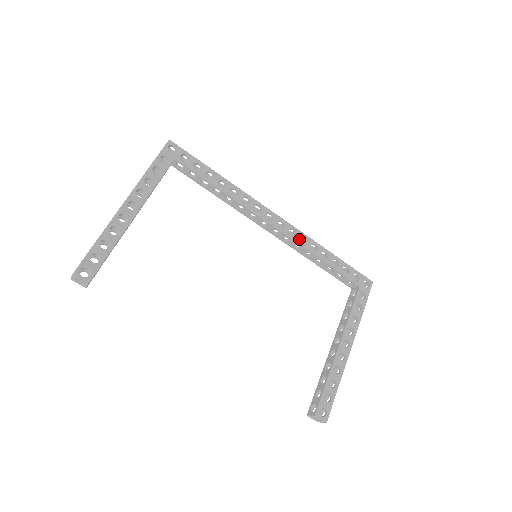
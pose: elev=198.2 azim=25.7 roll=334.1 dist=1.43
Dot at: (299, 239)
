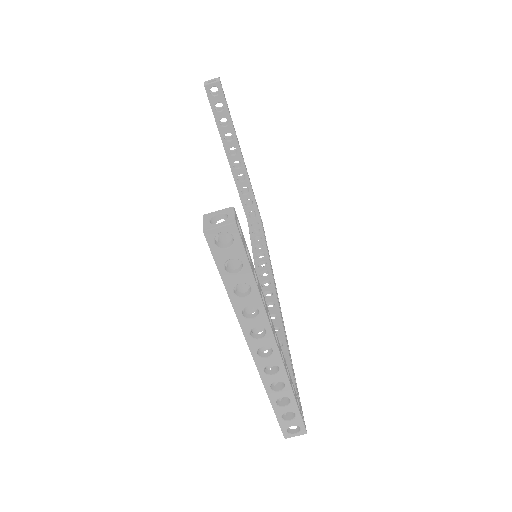
Dot at: (281, 316)
